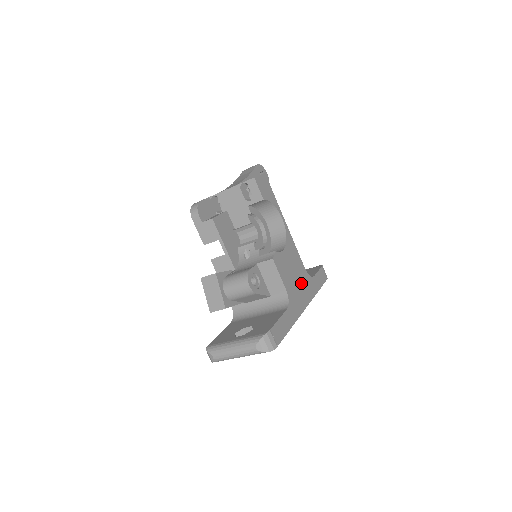
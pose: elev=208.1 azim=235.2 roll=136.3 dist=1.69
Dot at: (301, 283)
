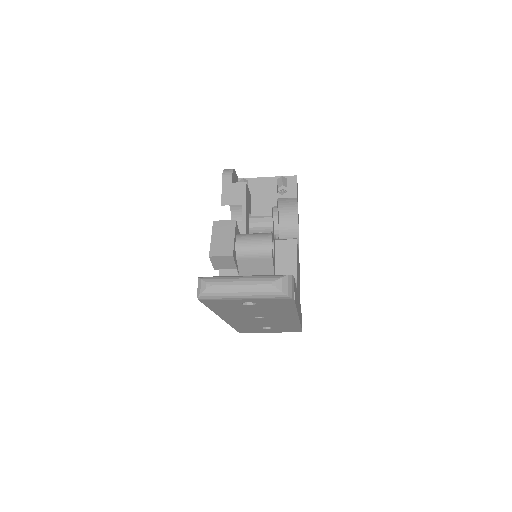
Dot at: (299, 295)
